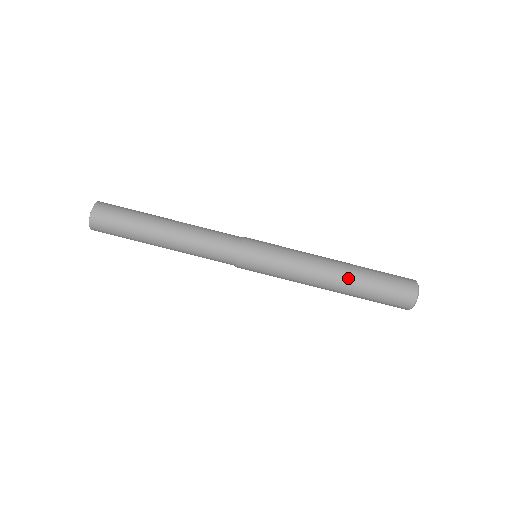
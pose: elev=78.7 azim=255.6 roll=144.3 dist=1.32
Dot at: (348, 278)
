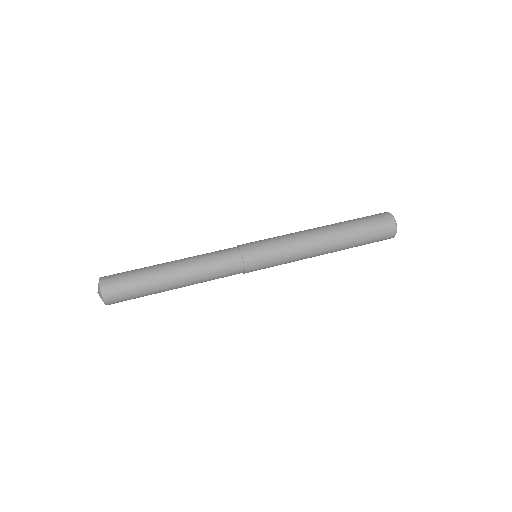
Dot at: occluded
